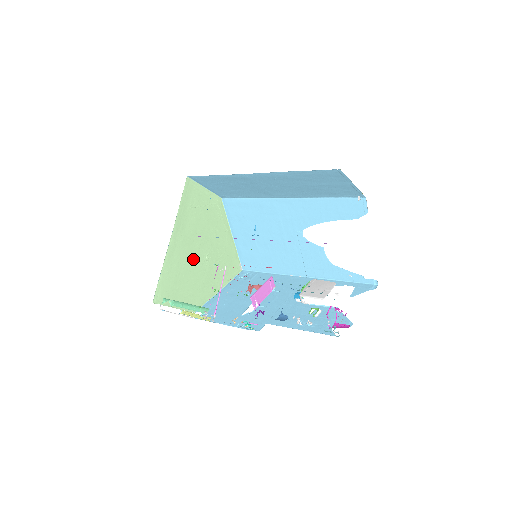
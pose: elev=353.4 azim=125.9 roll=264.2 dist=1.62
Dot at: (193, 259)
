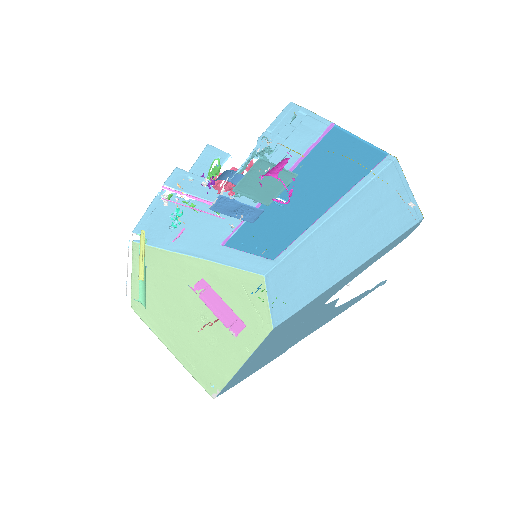
Dot at: (195, 295)
